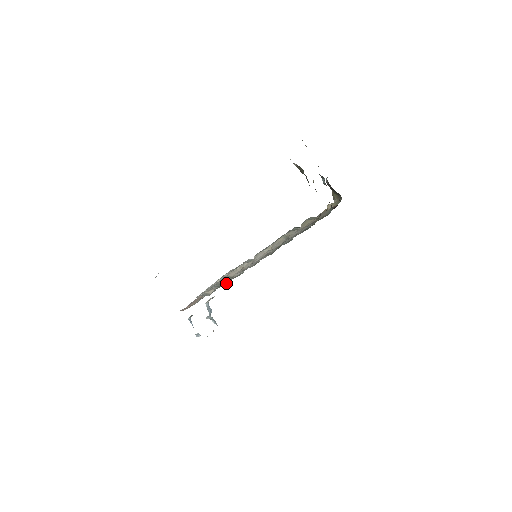
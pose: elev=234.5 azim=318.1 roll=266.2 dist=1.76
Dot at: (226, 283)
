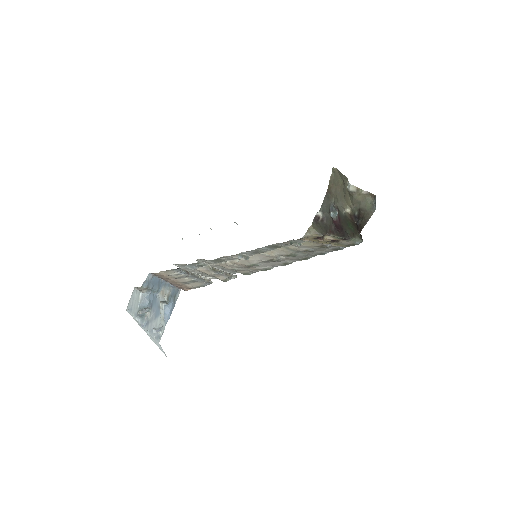
Dot at: (249, 273)
